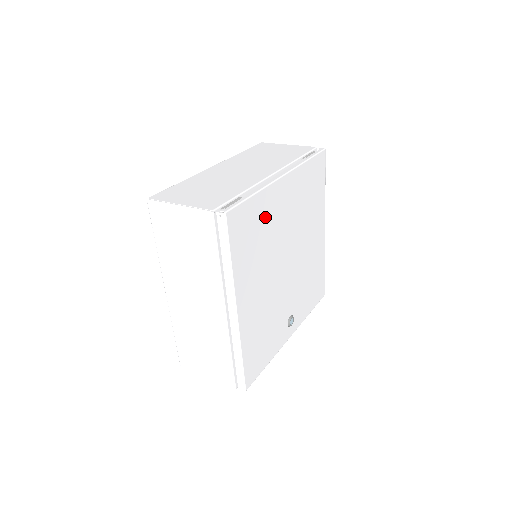
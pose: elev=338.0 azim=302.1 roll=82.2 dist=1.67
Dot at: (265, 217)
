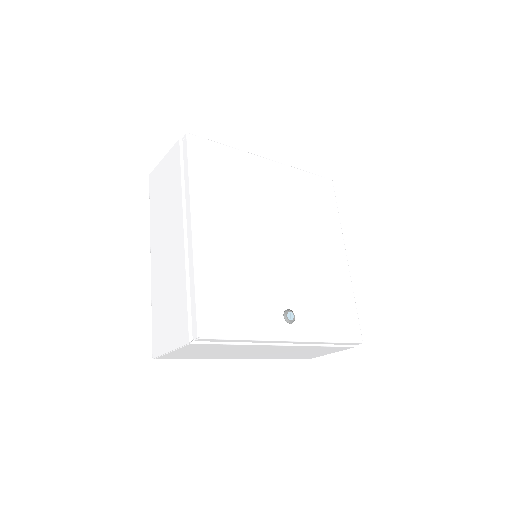
Dot at: (241, 173)
